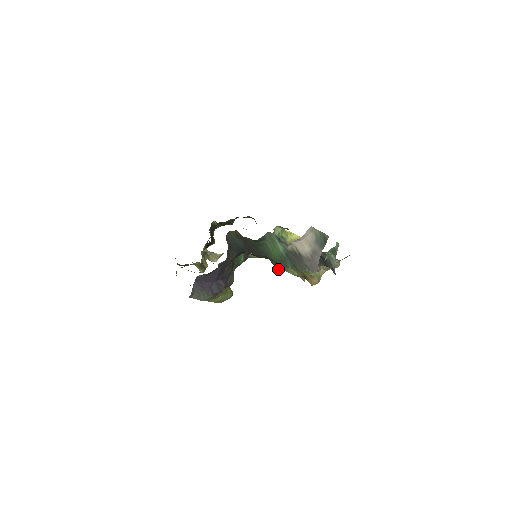
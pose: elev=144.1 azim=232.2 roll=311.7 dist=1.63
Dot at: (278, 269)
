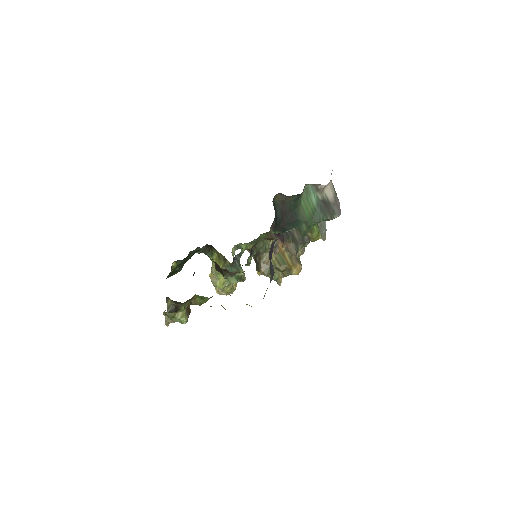
Dot at: (303, 236)
